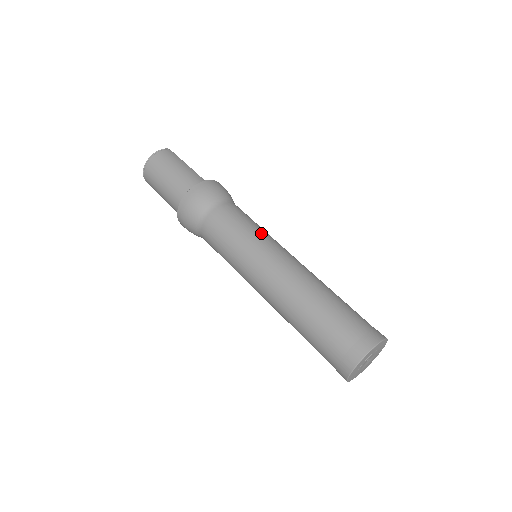
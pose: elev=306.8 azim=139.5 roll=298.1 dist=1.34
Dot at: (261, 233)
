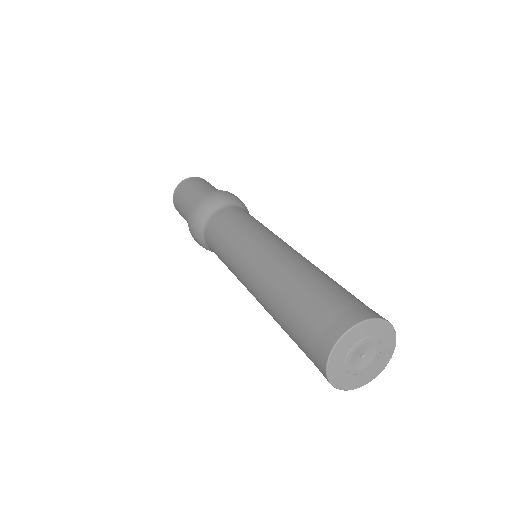
Dot at: occluded
